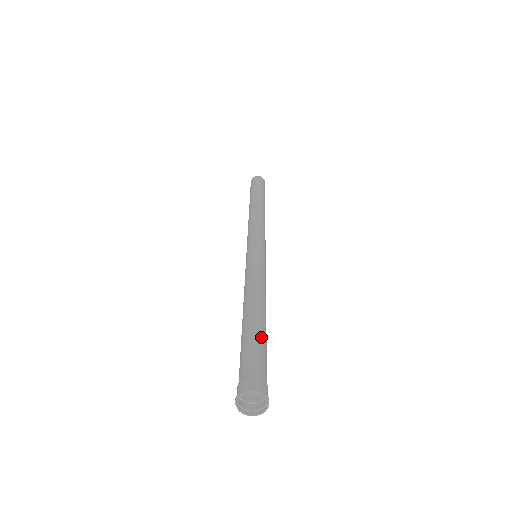
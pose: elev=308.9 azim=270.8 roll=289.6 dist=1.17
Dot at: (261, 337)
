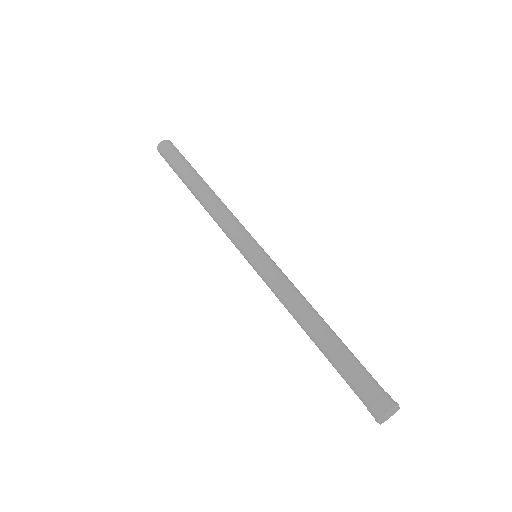
Dot at: (347, 353)
